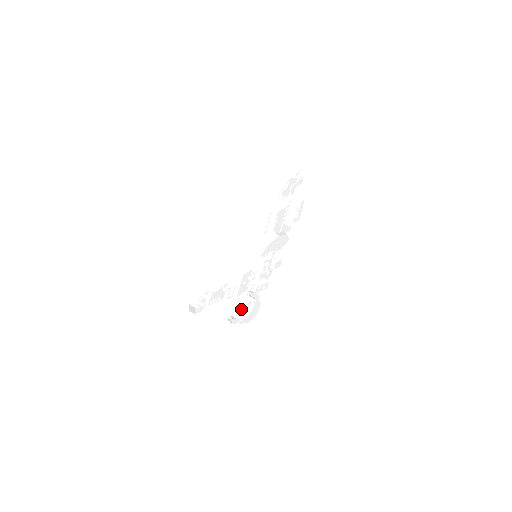
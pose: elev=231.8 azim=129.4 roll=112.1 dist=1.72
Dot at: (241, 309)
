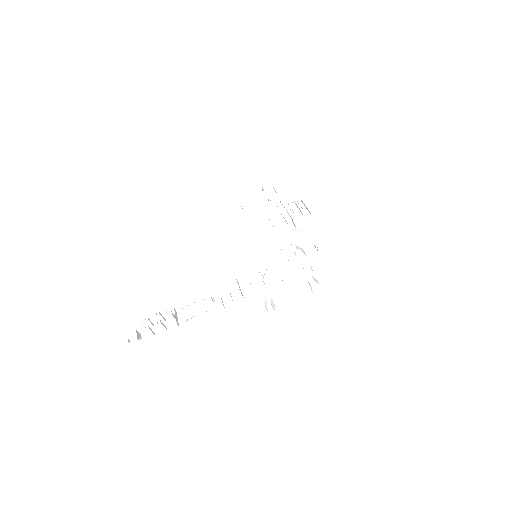
Dot at: (274, 305)
